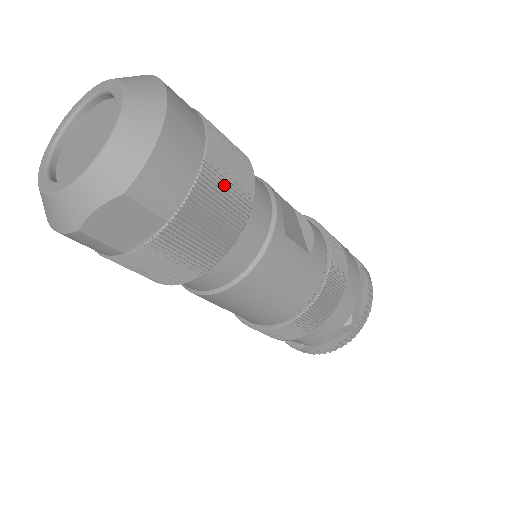
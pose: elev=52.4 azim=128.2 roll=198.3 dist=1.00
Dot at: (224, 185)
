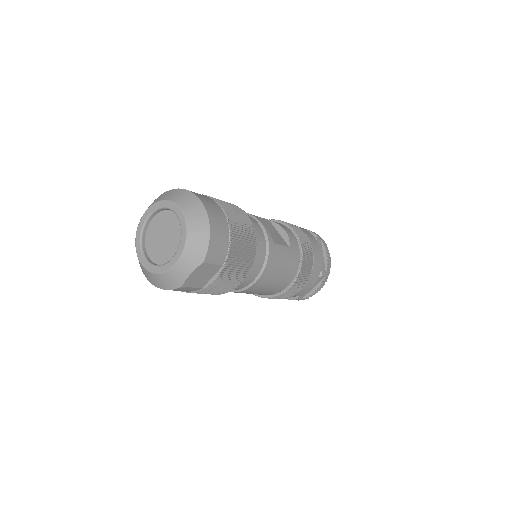
Dot at: (241, 235)
